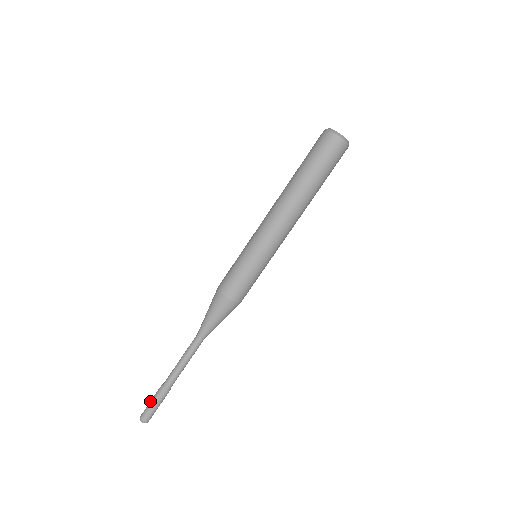
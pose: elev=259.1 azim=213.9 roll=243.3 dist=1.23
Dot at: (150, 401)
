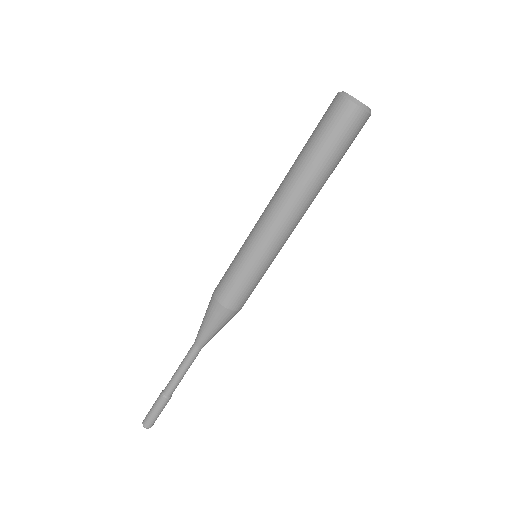
Dot at: (153, 405)
